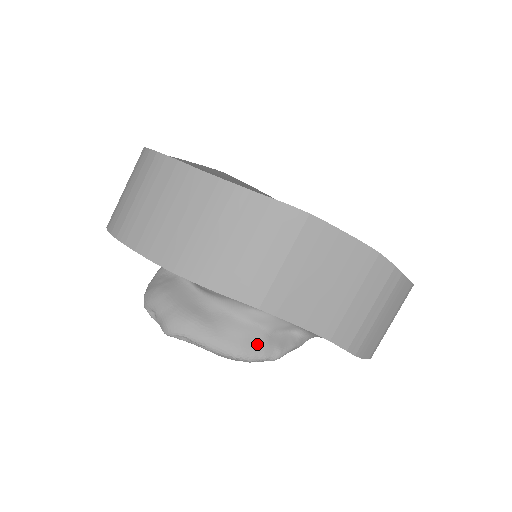
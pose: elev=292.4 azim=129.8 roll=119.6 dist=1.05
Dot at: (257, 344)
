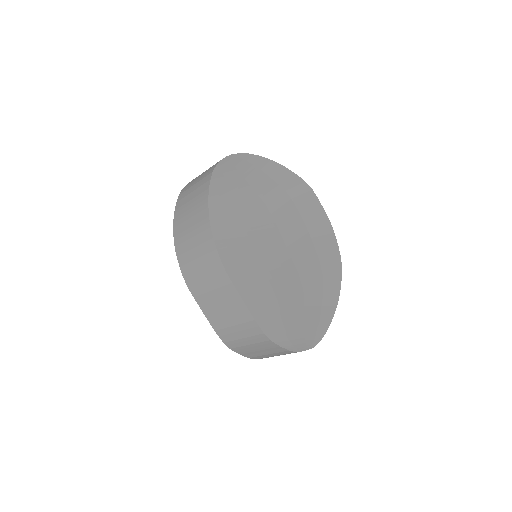
Dot at: occluded
